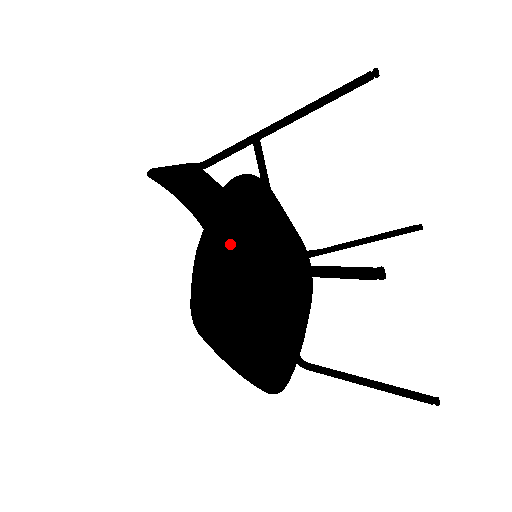
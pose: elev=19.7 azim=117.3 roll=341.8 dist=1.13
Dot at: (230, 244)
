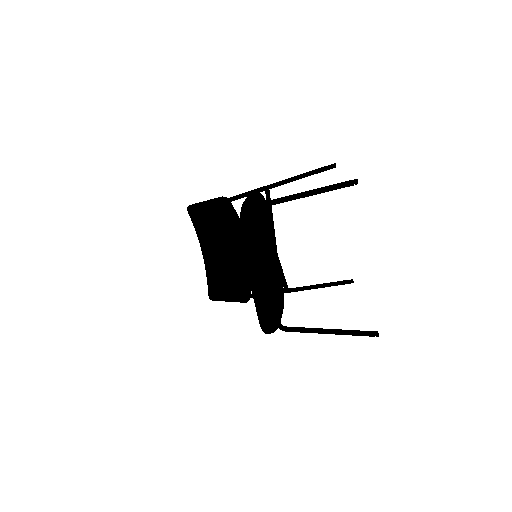
Dot at: (259, 211)
